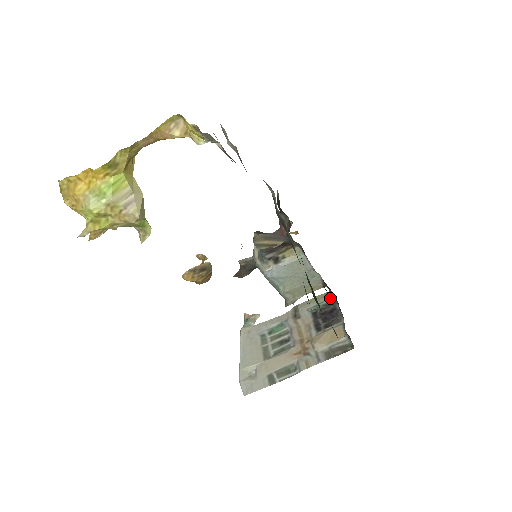
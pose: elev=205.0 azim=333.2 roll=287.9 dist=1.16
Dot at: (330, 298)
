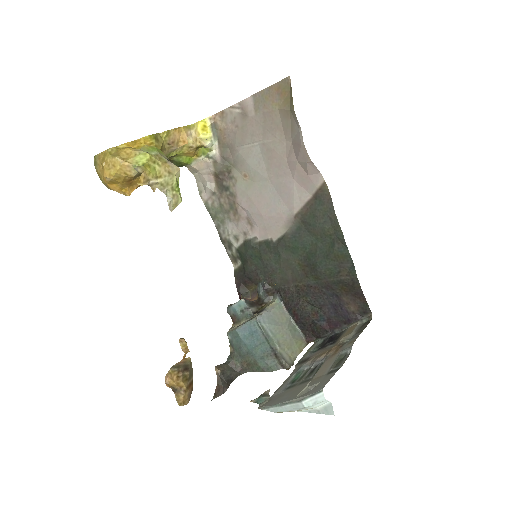
Dot at: (320, 341)
